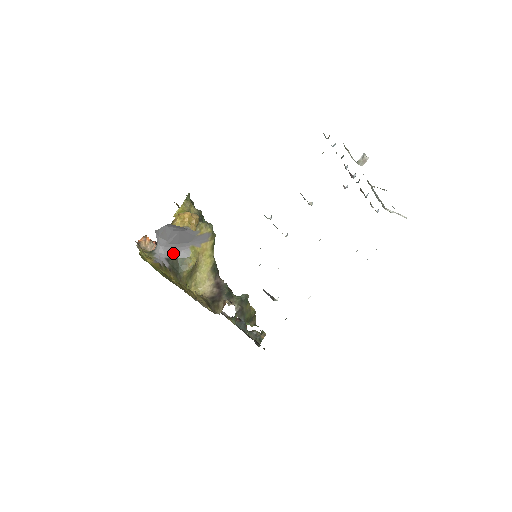
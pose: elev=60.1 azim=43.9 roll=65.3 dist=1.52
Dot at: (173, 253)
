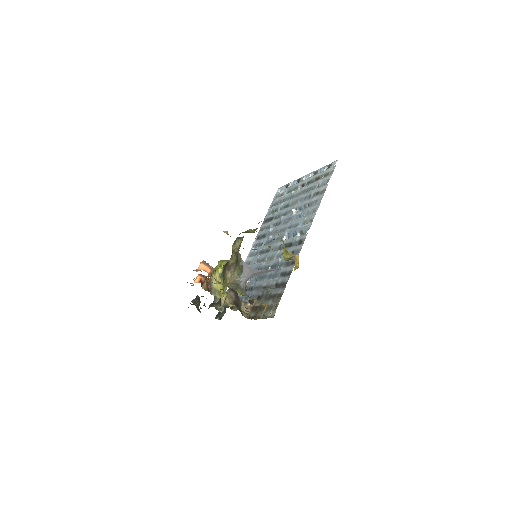
Dot at: occluded
